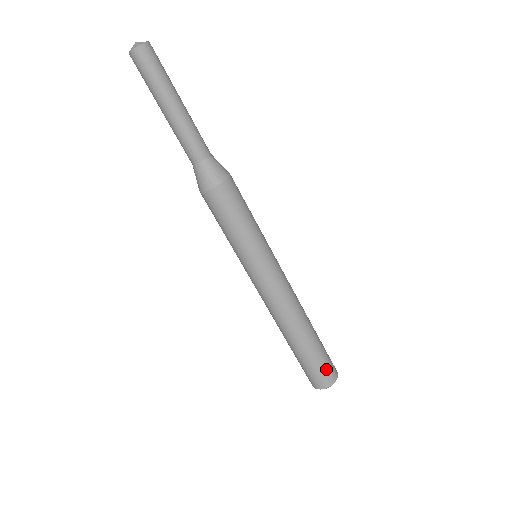
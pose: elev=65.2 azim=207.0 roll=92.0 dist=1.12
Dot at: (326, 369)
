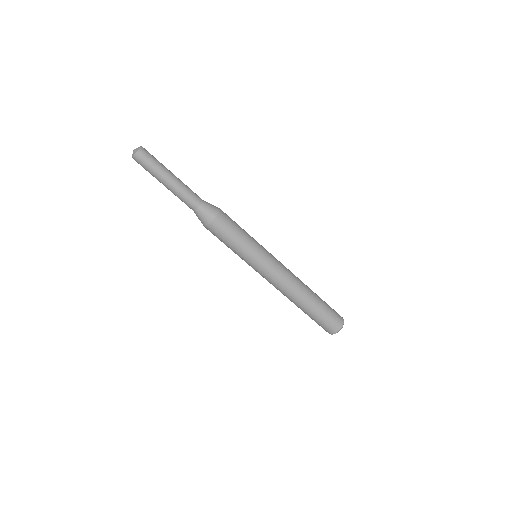
Dot at: (325, 325)
